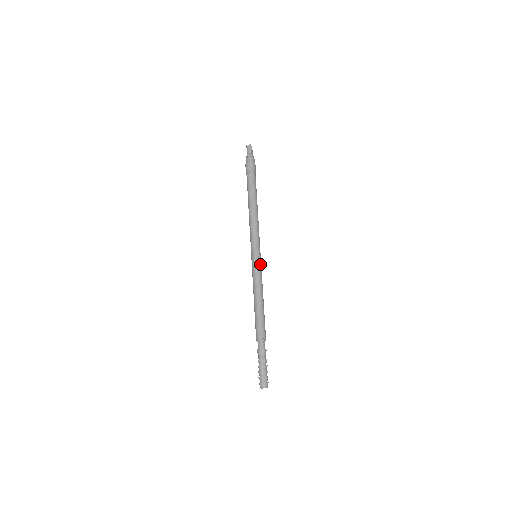
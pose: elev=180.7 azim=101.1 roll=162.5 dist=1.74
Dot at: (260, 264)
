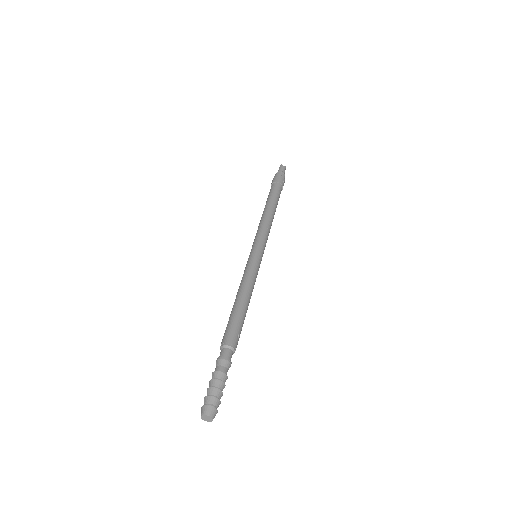
Dot at: (255, 260)
